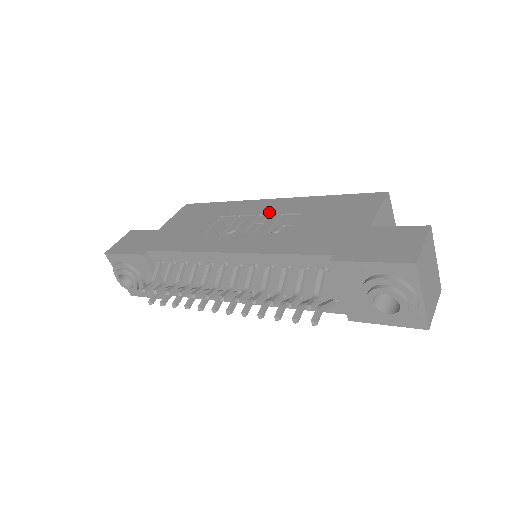
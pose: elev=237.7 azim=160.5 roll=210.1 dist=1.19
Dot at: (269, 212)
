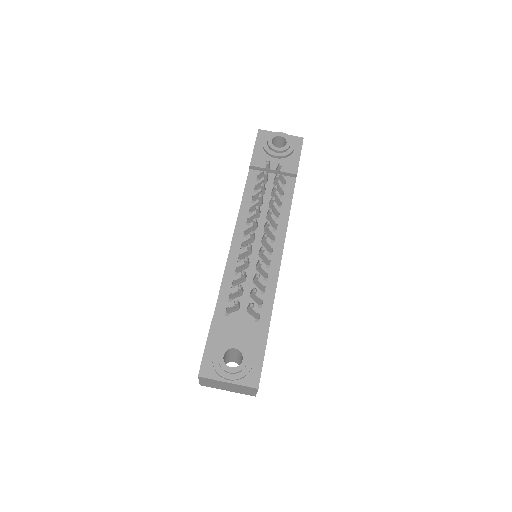
Dot at: occluded
